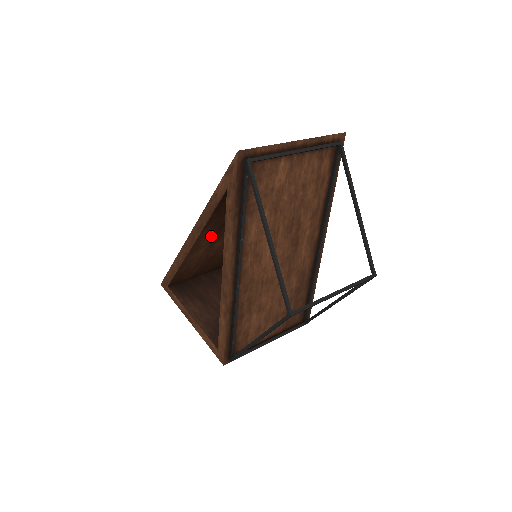
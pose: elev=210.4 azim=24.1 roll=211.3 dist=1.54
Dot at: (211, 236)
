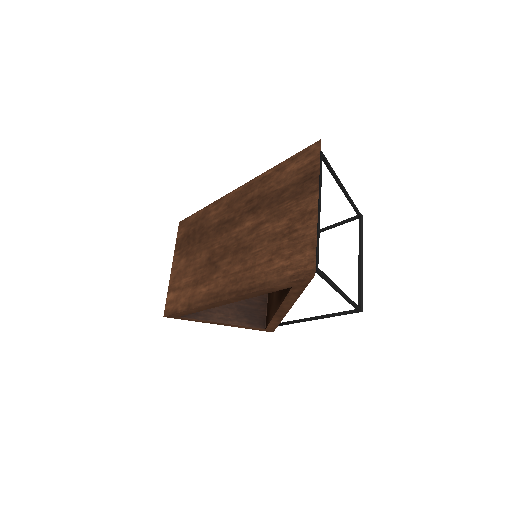
Dot at: occluded
